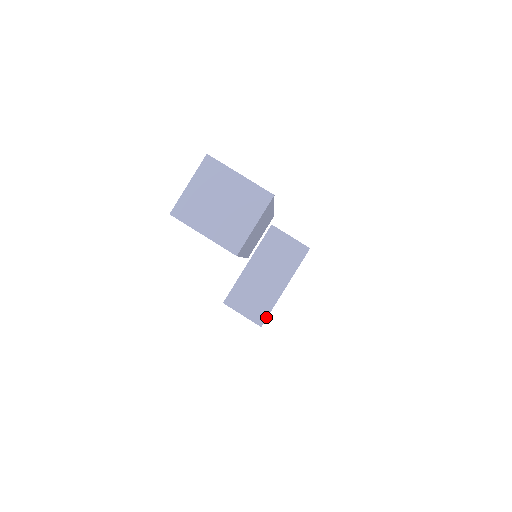
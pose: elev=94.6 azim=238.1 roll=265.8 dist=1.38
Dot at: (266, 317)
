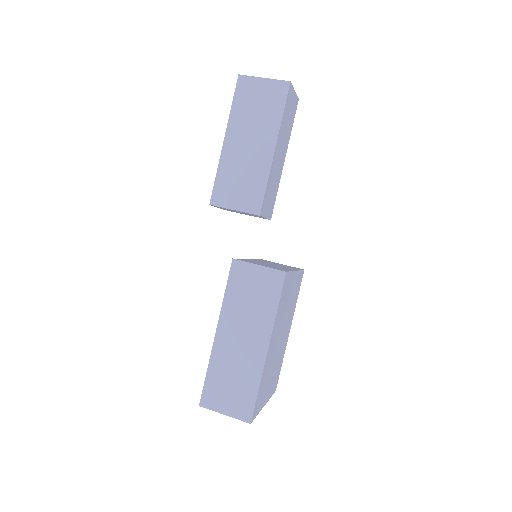
Dot at: (287, 271)
